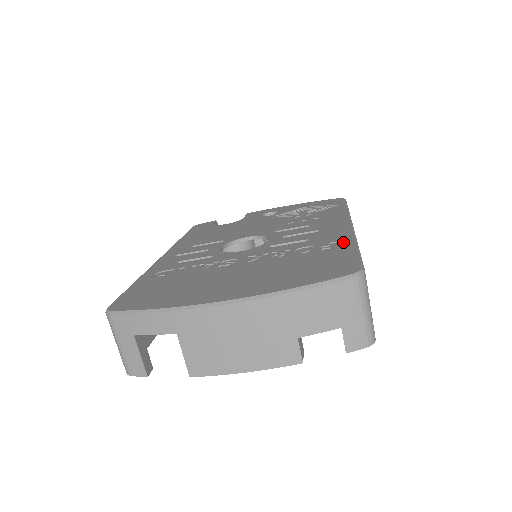
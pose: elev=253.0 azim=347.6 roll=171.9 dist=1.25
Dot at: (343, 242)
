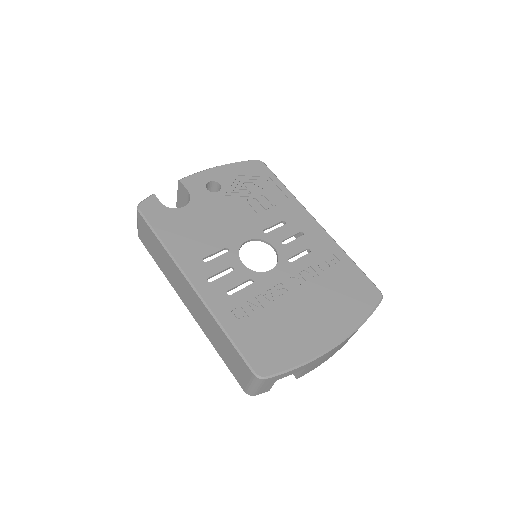
Dot at: (340, 255)
